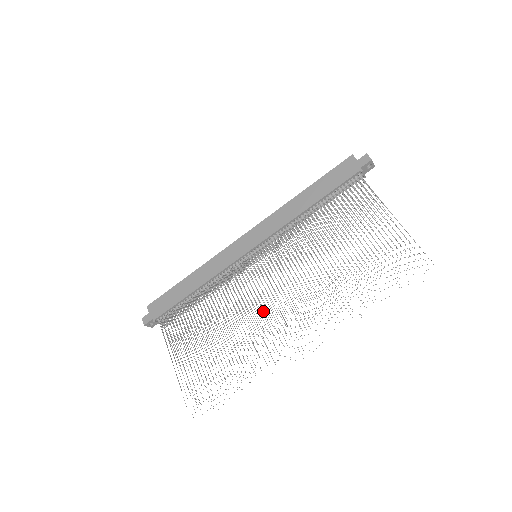
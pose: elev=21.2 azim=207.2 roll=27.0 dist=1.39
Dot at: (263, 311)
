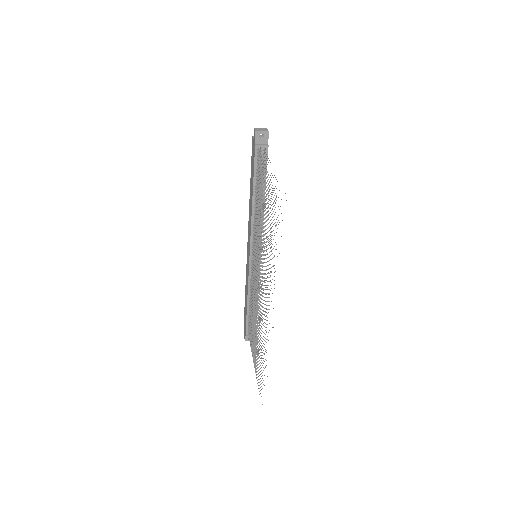
Dot at: occluded
